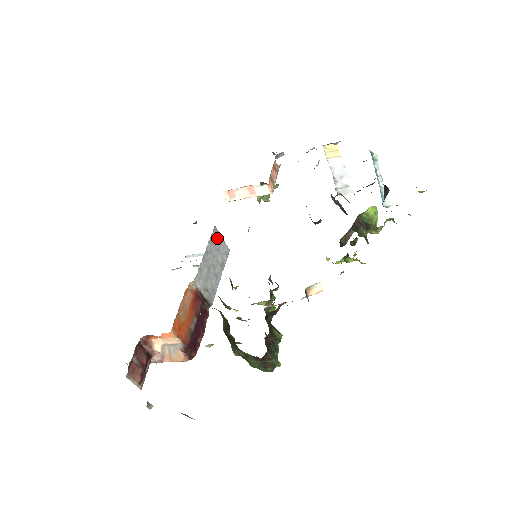
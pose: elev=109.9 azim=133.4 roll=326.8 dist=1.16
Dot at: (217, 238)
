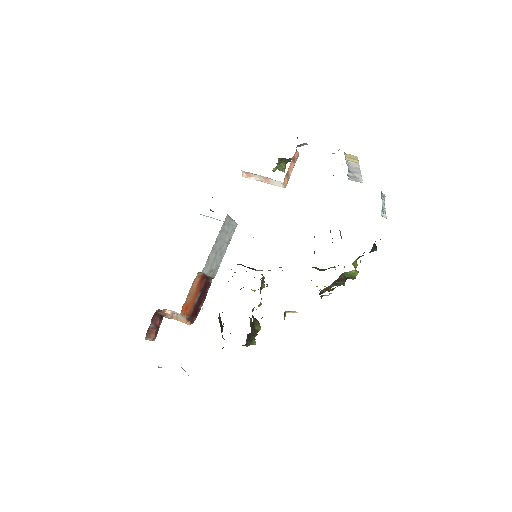
Dot at: (228, 223)
